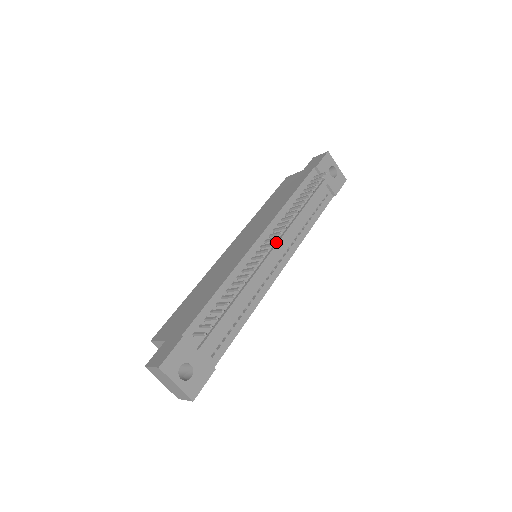
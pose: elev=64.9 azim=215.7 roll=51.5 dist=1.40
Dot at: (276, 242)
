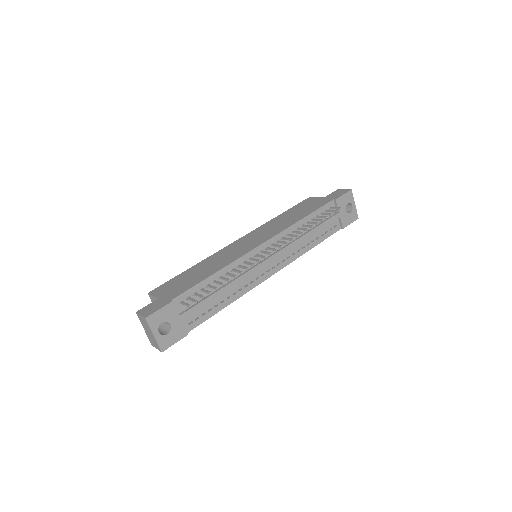
Dot at: (276, 252)
